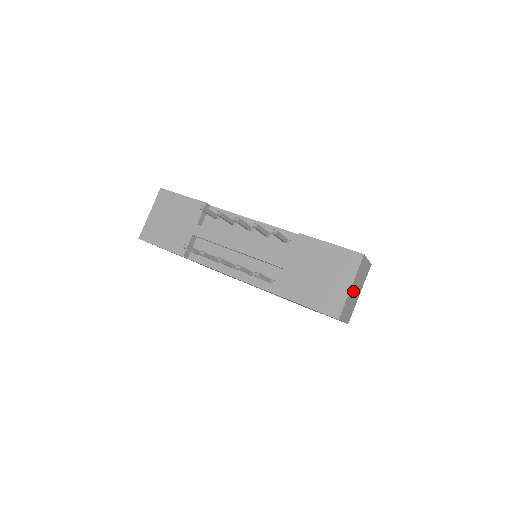
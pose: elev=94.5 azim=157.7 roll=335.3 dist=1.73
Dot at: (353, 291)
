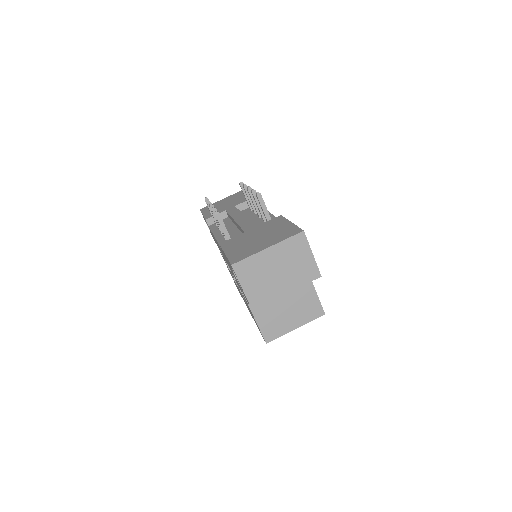
Dot at: (272, 263)
